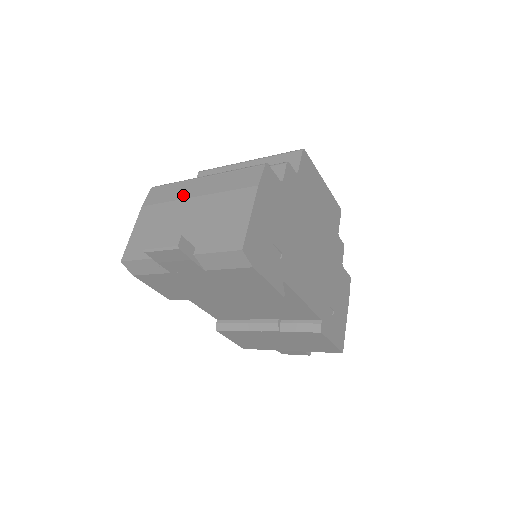
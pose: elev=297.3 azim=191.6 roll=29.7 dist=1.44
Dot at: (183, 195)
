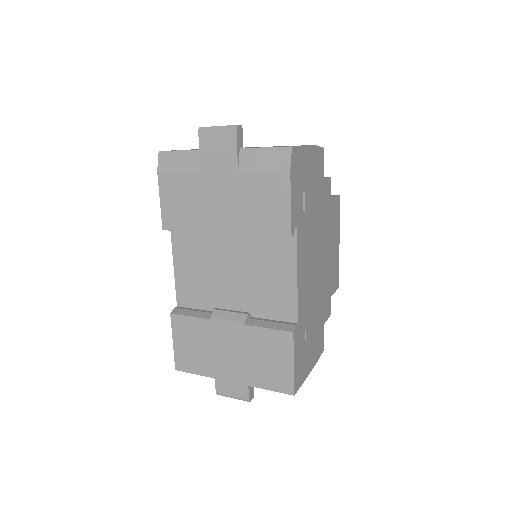
Dot at: occluded
